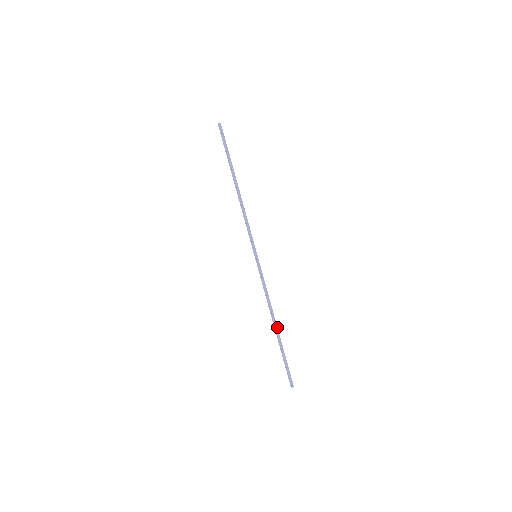
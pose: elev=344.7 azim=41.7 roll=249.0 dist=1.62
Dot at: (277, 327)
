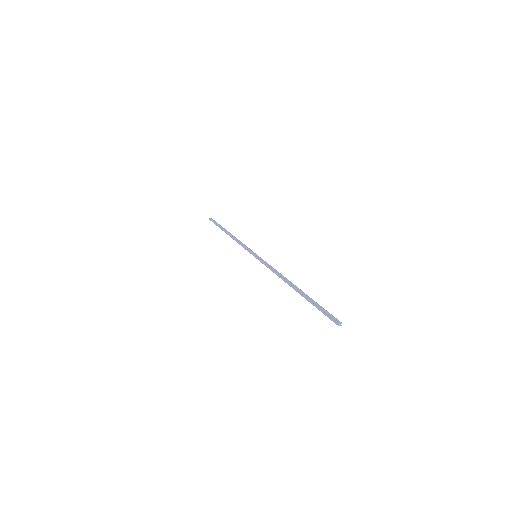
Dot at: (296, 286)
